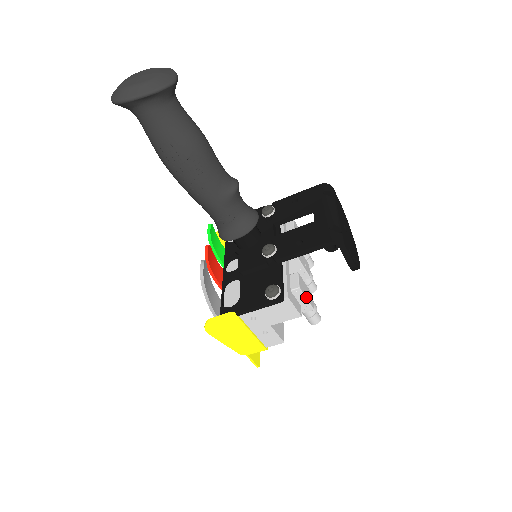
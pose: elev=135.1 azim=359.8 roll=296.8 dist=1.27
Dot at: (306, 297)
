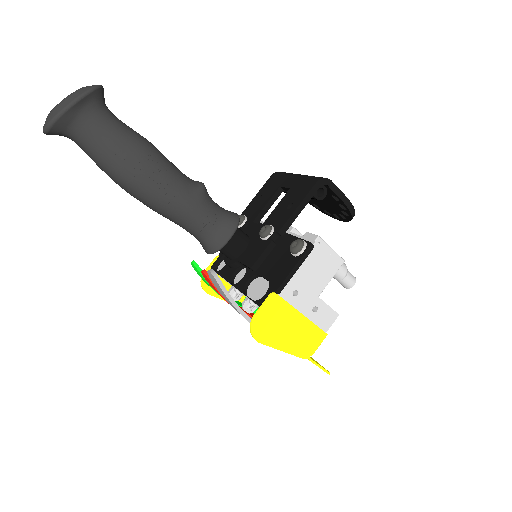
Dot at: (330, 247)
